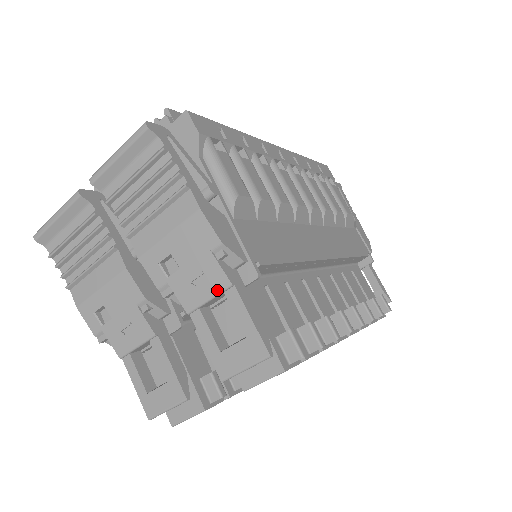
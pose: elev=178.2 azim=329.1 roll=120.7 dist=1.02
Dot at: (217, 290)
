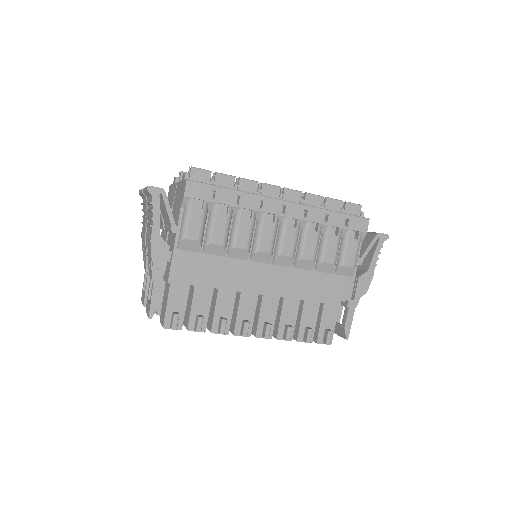
Dot at: (151, 276)
